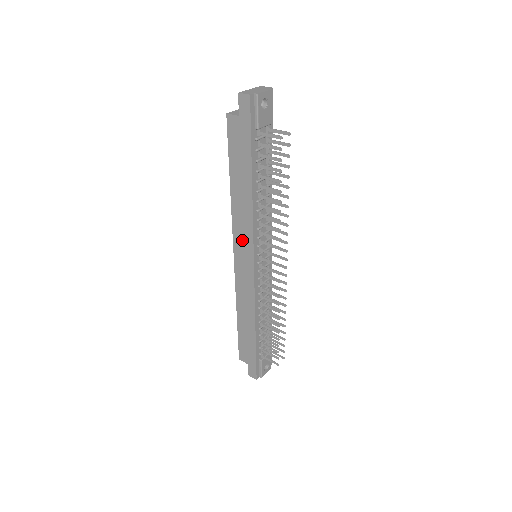
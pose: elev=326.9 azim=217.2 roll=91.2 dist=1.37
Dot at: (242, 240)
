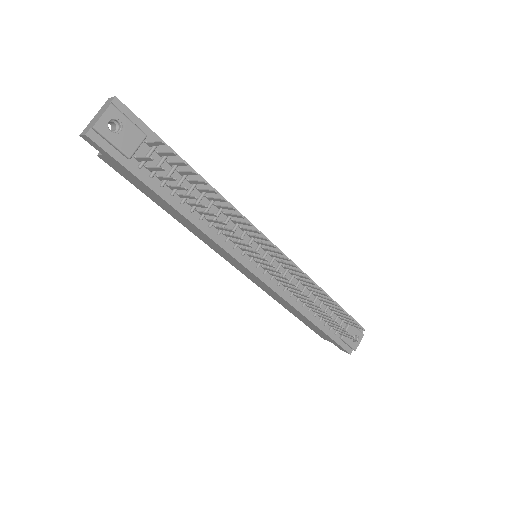
Dot at: (224, 255)
